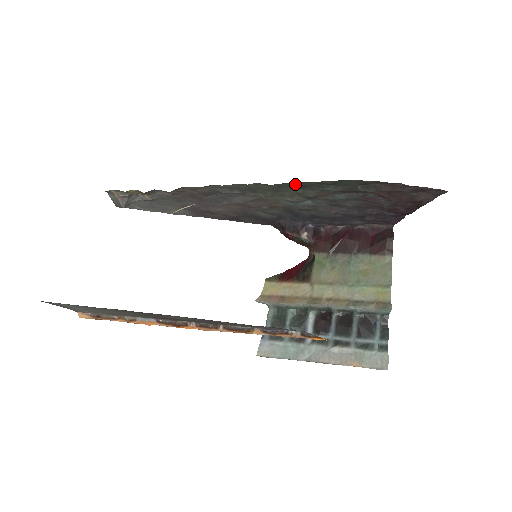
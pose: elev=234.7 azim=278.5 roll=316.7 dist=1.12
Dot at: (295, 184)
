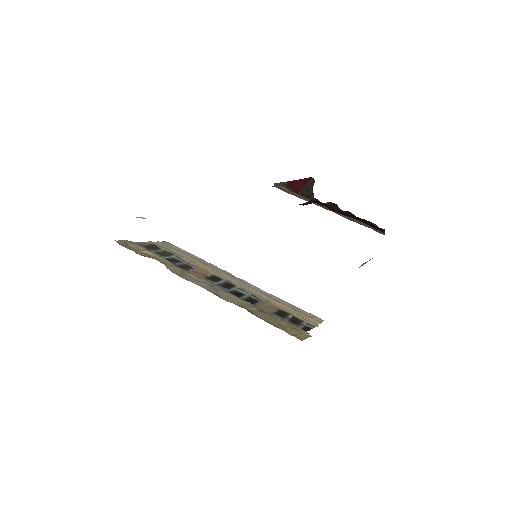
Dot at: occluded
